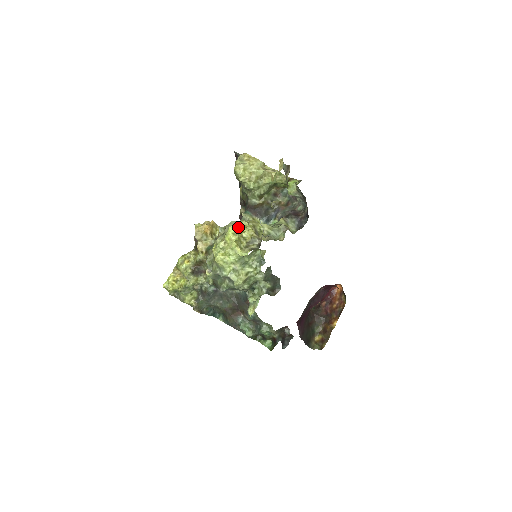
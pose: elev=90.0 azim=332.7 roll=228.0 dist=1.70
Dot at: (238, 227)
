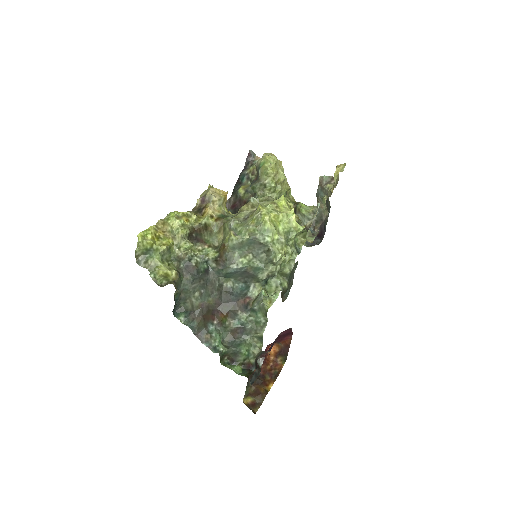
Dot at: (287, 201)
